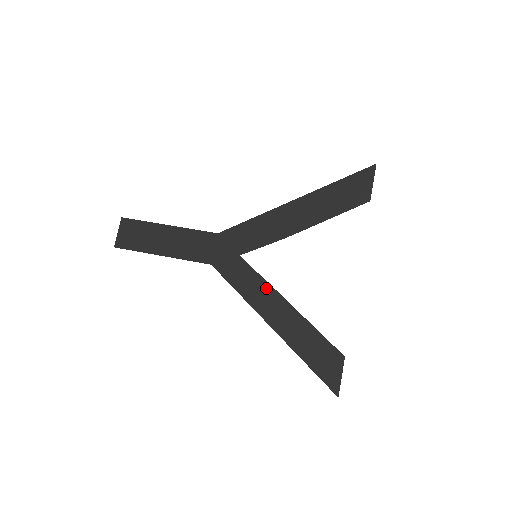
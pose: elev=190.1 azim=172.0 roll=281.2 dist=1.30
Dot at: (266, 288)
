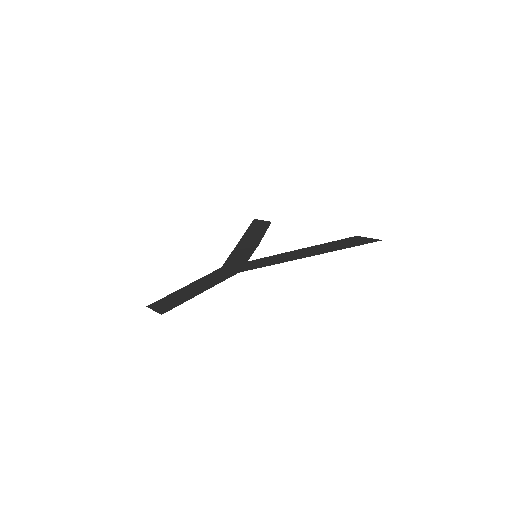
Dot at: (282, 255)
